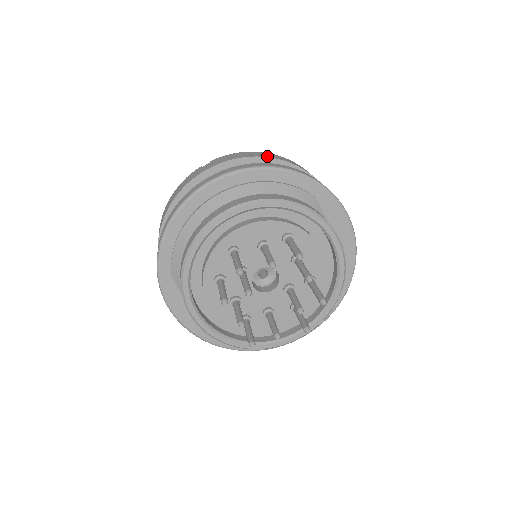
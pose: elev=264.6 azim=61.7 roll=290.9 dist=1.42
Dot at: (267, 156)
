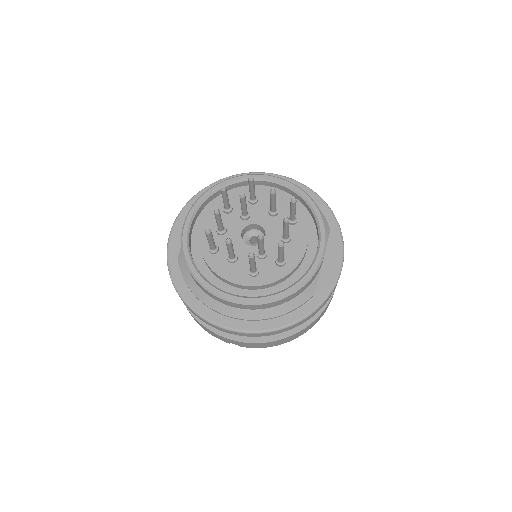
Dot at: occluded
